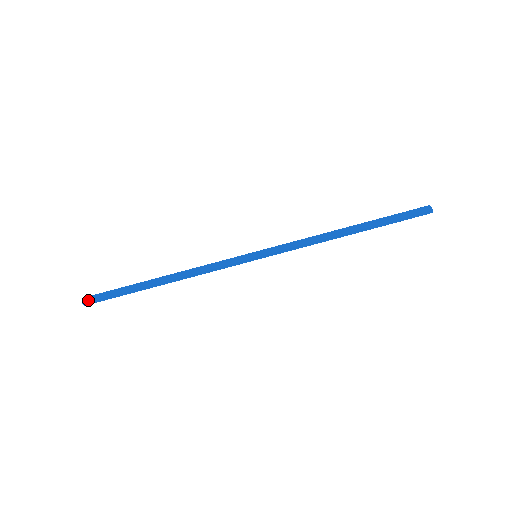
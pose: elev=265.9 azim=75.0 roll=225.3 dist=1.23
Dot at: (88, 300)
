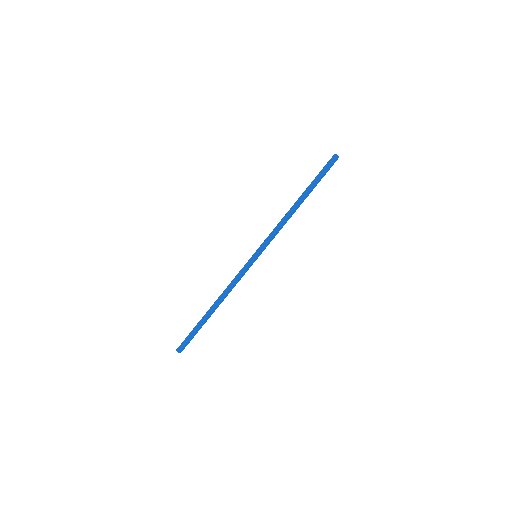
Dot at: (181, 349)
